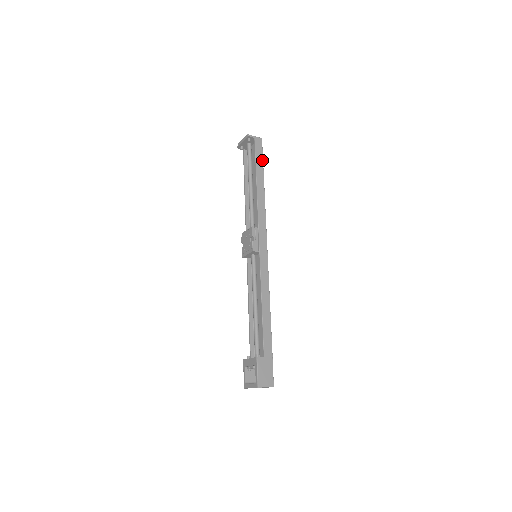
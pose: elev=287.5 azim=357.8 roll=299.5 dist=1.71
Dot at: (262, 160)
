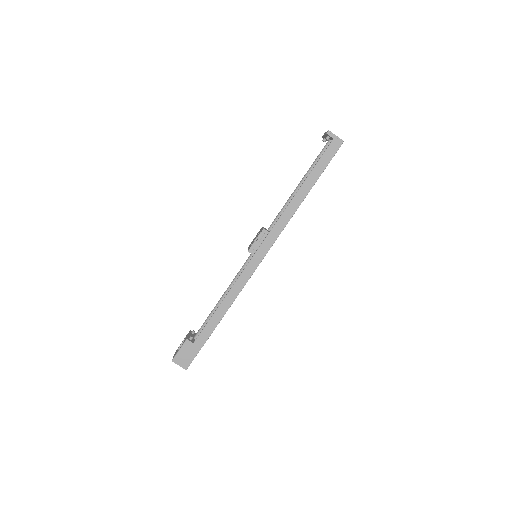
Dot at: (325, 167)
